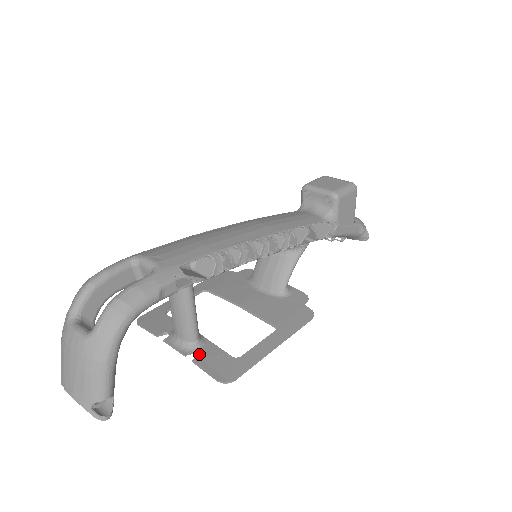
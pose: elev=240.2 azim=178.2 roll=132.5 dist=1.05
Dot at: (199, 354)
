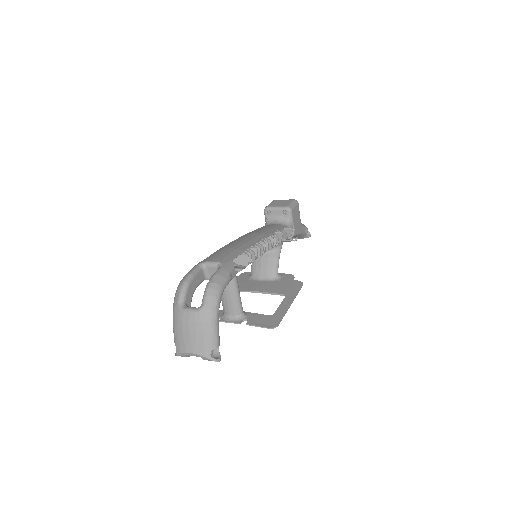
Dot at: (248, 320)
